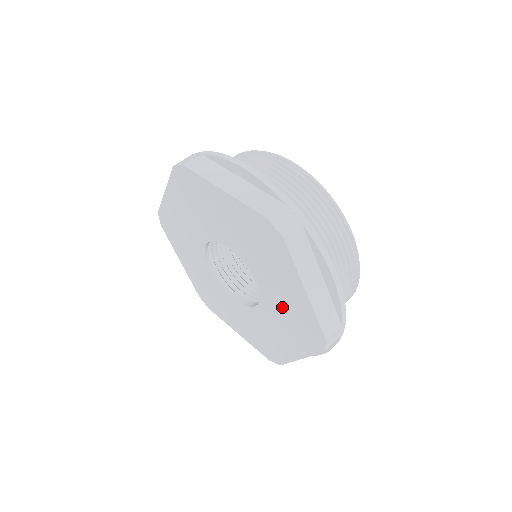
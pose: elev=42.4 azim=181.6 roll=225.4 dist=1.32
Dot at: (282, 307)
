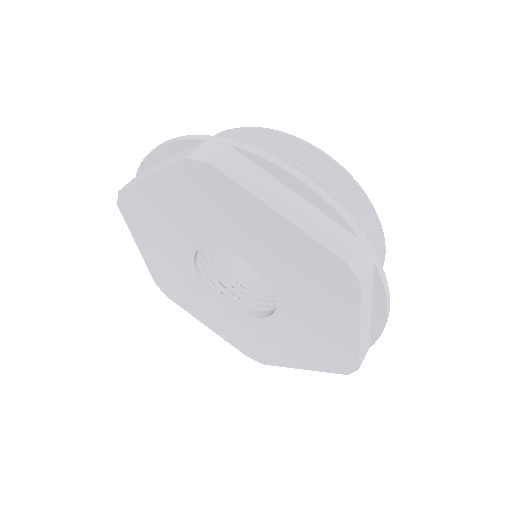
Dot at: (306, 330)
